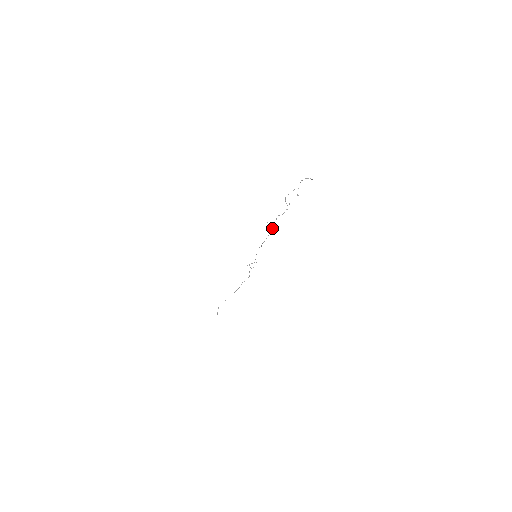
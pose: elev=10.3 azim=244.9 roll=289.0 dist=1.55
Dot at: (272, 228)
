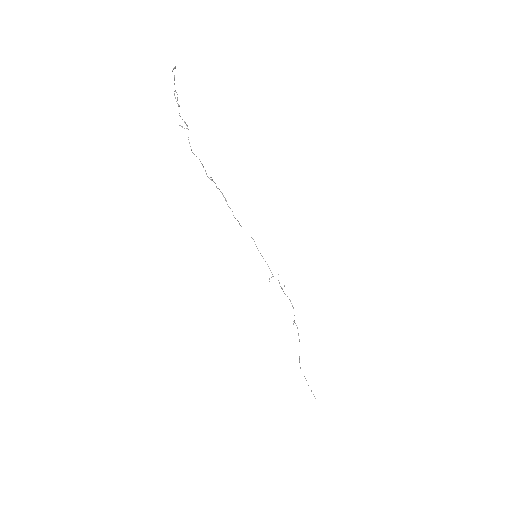
Dot at: (218, 188)
